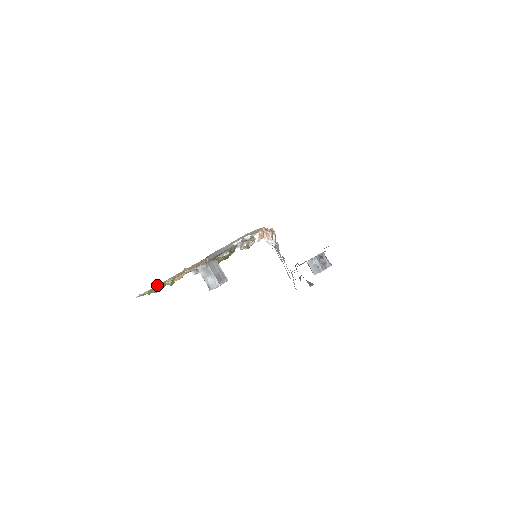
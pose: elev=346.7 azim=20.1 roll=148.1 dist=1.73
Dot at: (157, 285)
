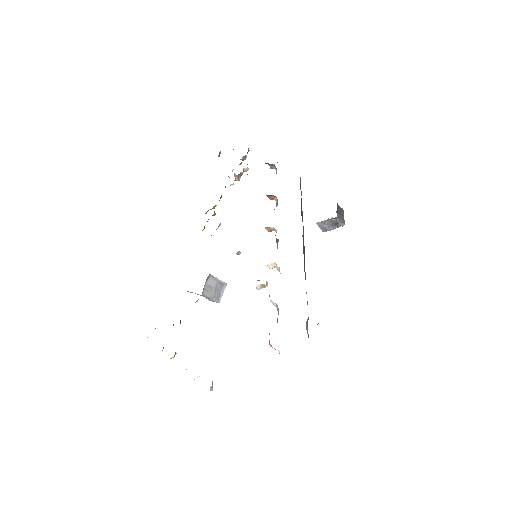
Dot at: occluded
